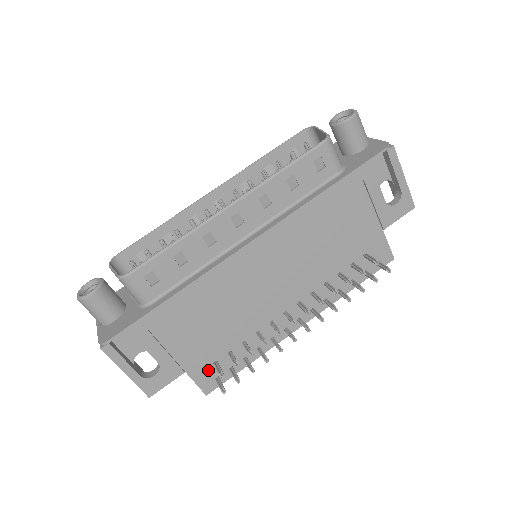
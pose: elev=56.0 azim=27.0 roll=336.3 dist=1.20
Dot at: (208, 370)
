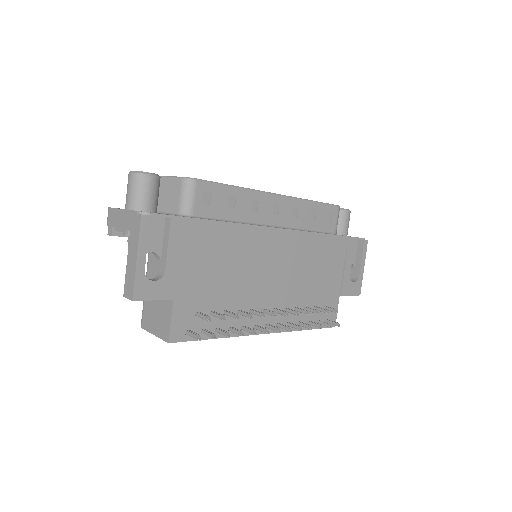
Dot at: (188, 316)
